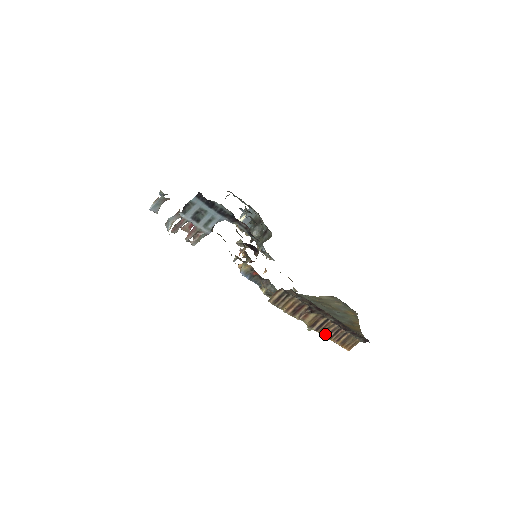
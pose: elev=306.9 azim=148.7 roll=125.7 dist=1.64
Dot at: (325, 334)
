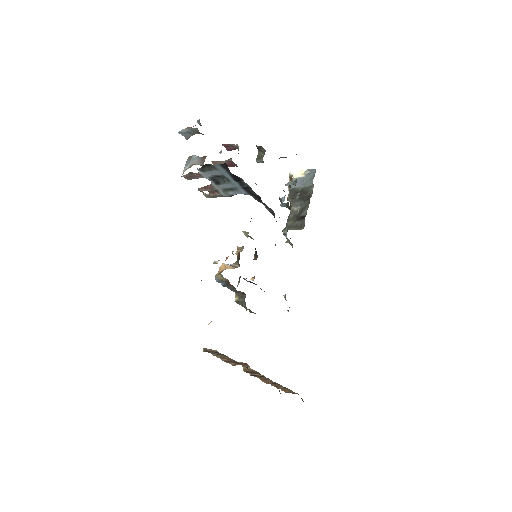
Dot at: (262, 379)
